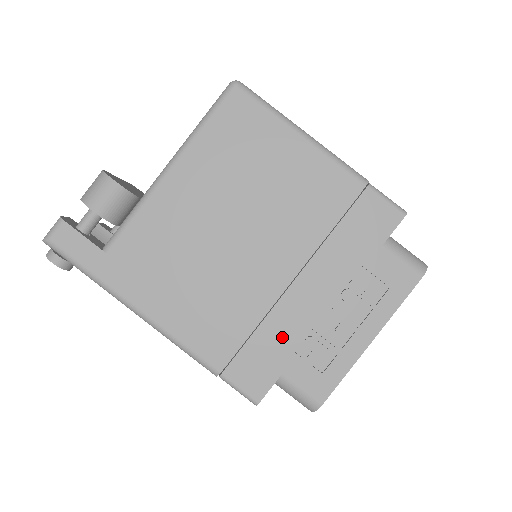
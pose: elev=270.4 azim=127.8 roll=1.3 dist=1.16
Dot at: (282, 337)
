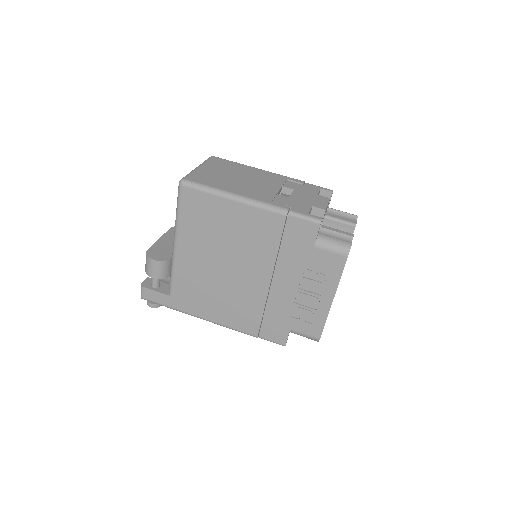
Dot at: (281, 311)
